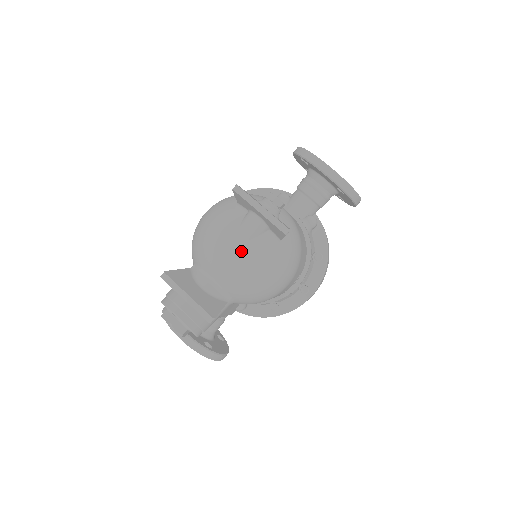
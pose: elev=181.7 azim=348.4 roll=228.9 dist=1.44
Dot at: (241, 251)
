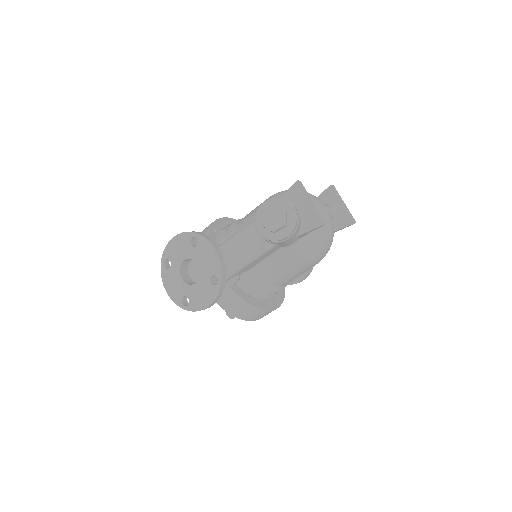
Dot at: (328, 213)
